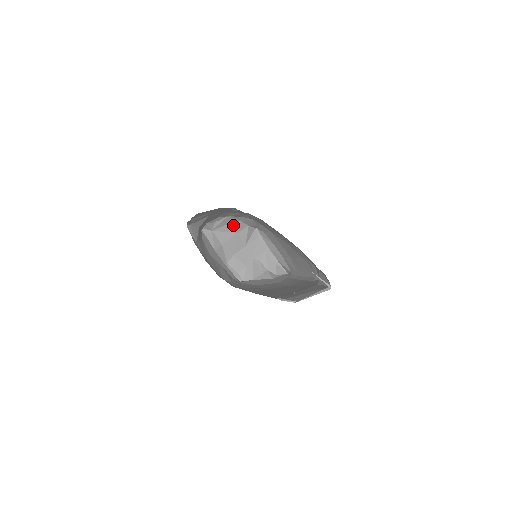
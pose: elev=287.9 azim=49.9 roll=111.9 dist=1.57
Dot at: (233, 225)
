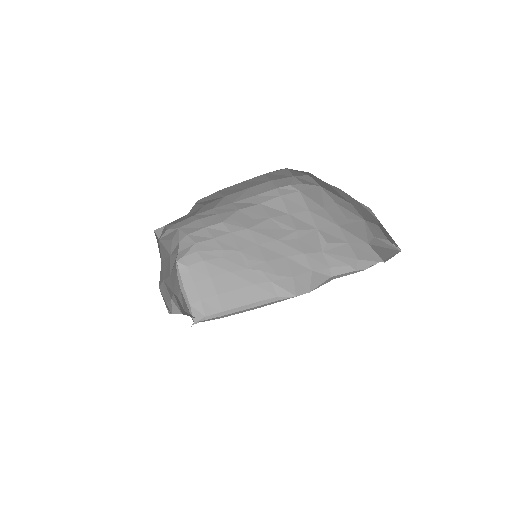
Dot at: (172, 244)
